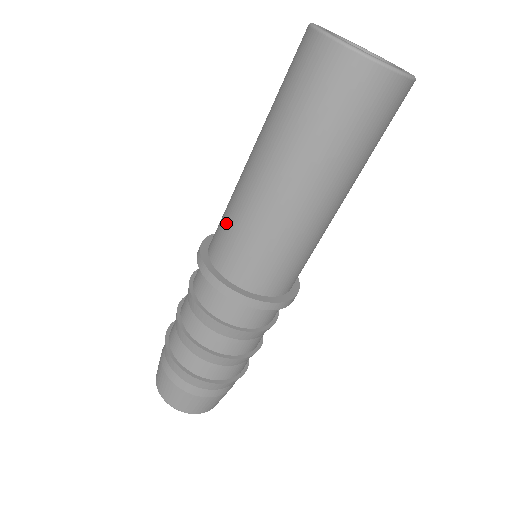
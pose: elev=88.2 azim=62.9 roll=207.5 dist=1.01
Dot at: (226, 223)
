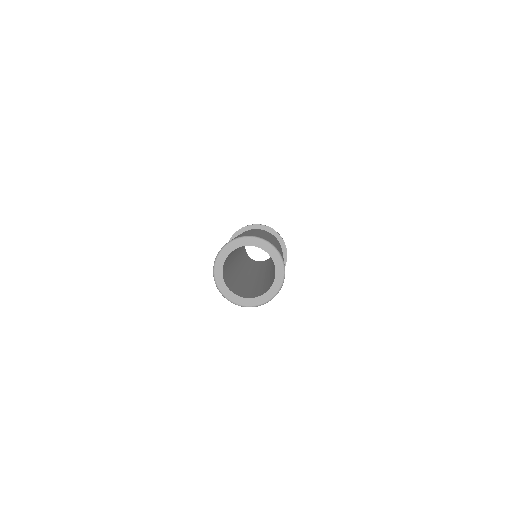
Dot at: occluded
